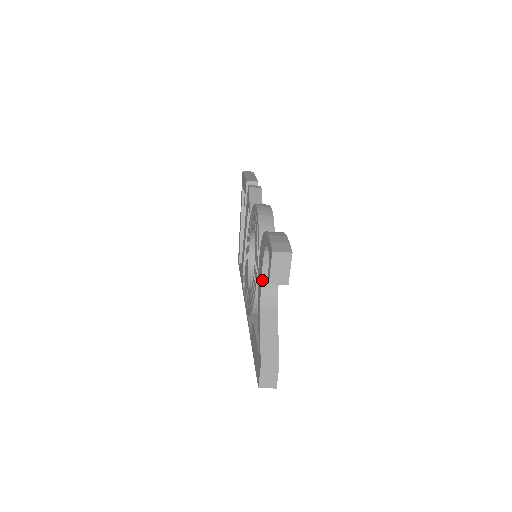
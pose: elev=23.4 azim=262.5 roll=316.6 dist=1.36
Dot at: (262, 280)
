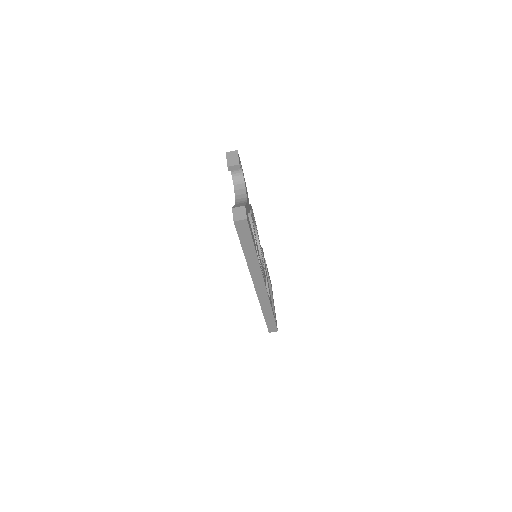
Dot at: (235, 197)
